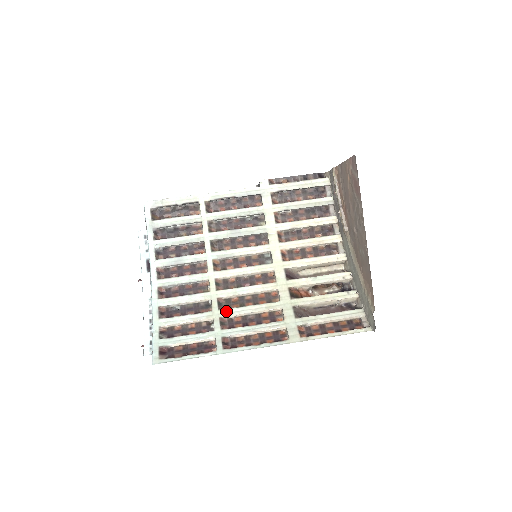
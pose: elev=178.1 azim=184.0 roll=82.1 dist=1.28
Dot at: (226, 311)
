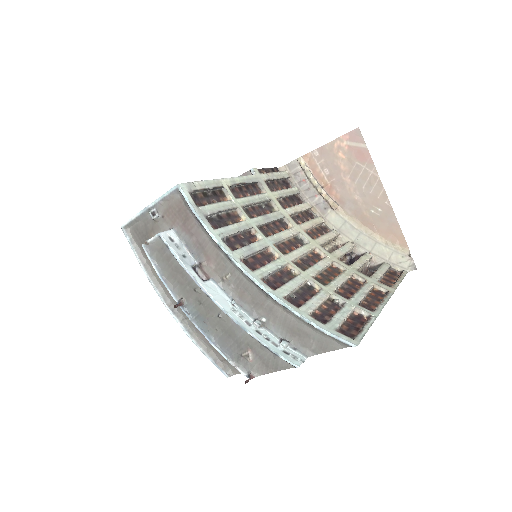
Dot at: (330, 285)
